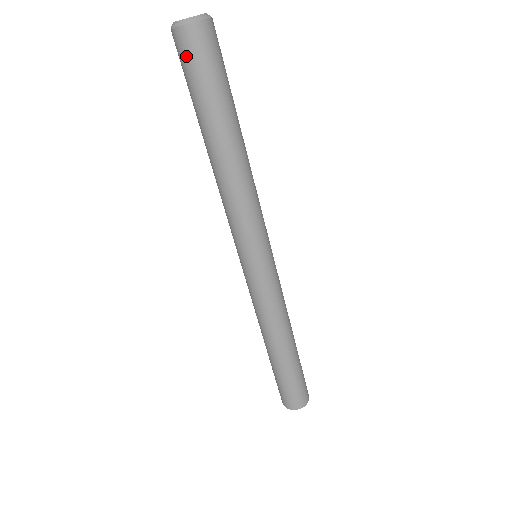
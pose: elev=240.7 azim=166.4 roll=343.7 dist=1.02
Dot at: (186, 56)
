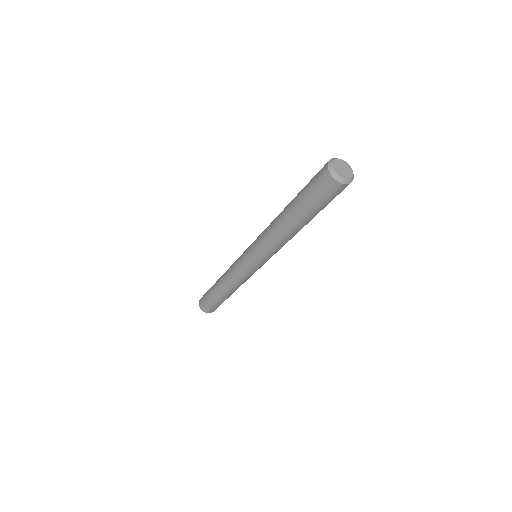
Dot at: (331, 194)
